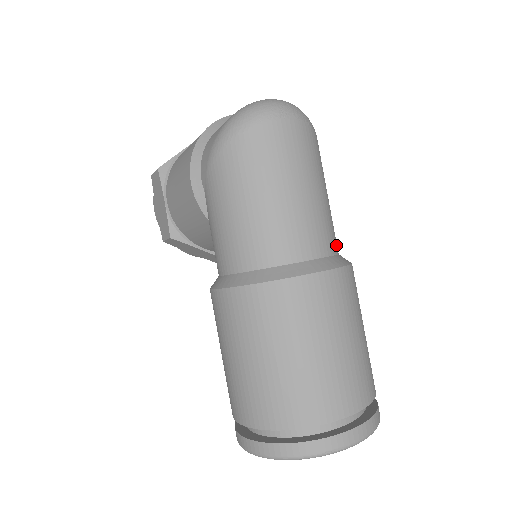
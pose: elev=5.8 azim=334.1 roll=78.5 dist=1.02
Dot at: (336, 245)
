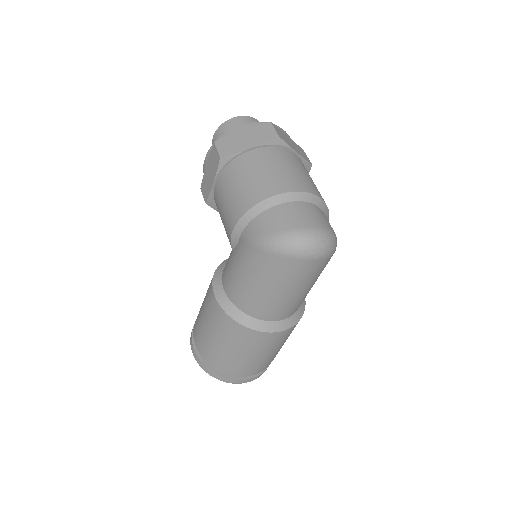
Dot at: occluded
